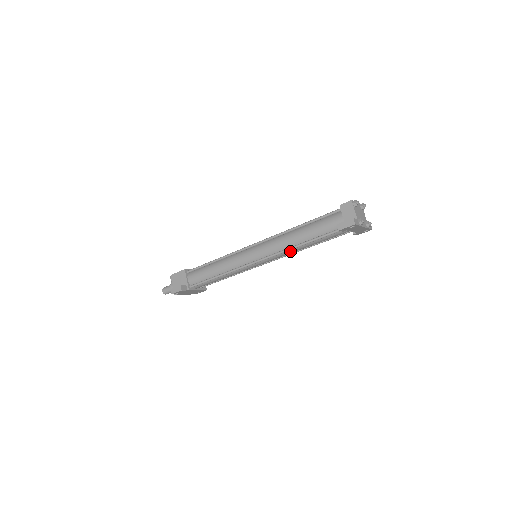
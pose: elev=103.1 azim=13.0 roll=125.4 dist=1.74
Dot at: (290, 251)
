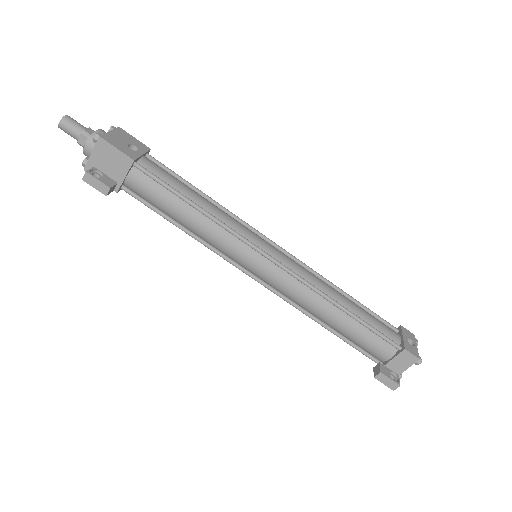
Dot at: (301, 306)
